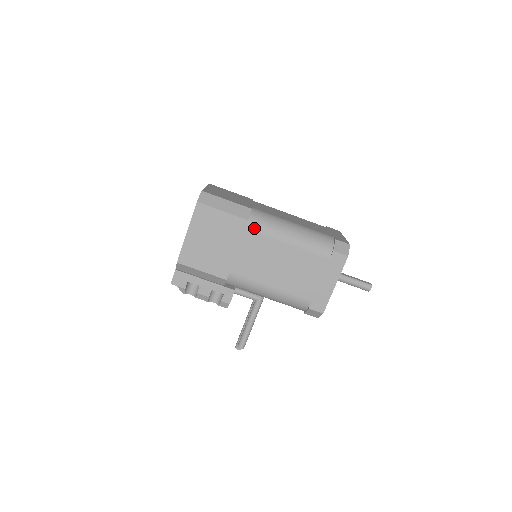
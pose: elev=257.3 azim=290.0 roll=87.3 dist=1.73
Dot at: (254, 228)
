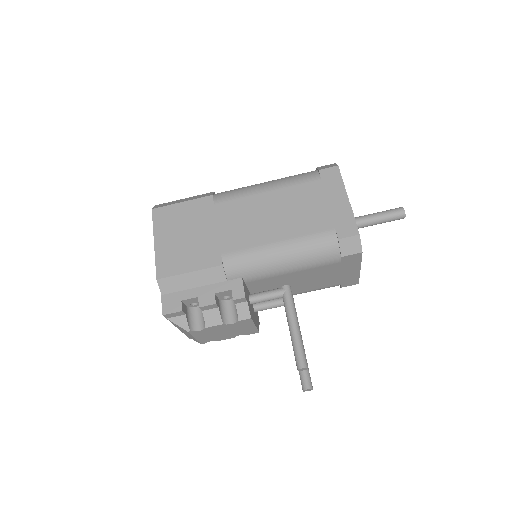
Dot at: (223, 198)
